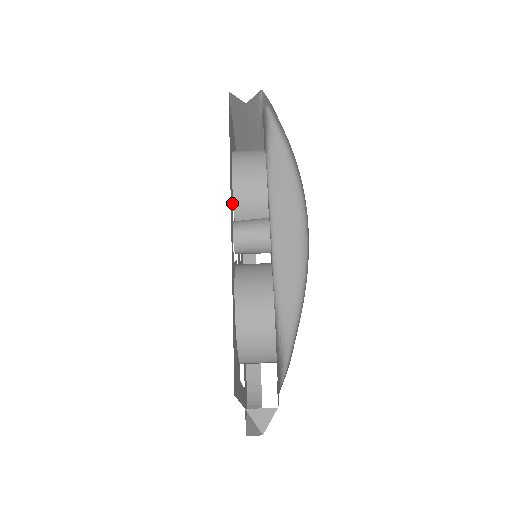
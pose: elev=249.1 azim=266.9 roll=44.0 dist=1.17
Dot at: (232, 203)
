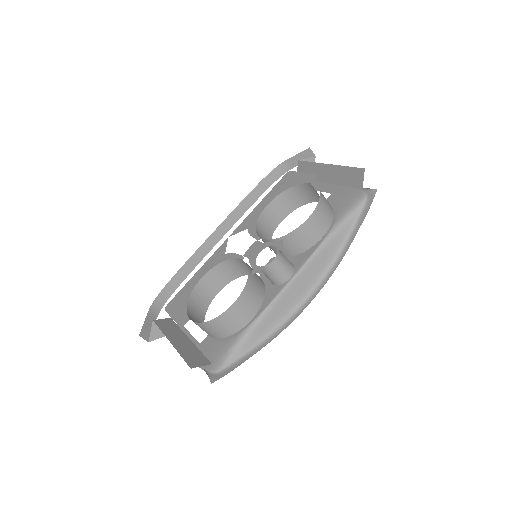
Dot at: occluded
